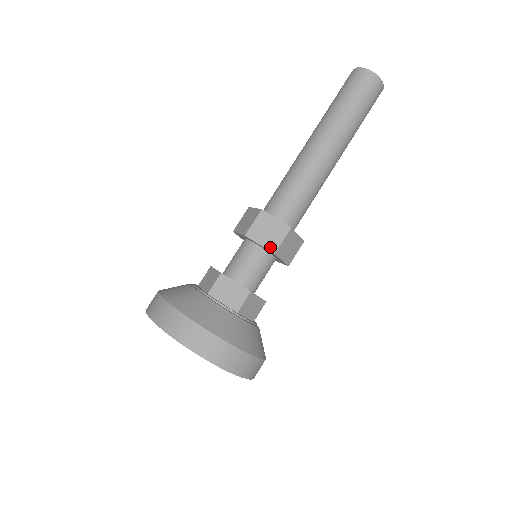
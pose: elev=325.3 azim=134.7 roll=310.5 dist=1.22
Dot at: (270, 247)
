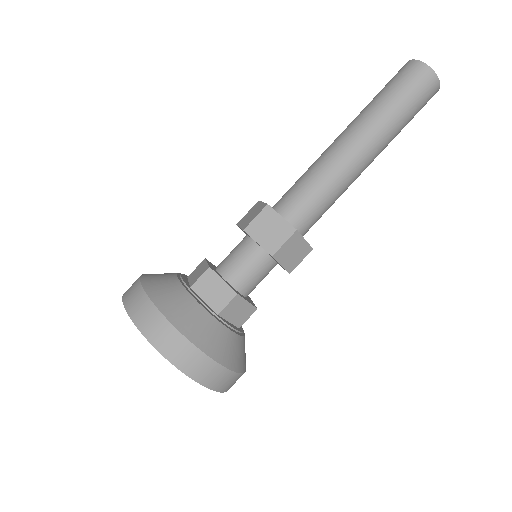
Dot at: (244, 226)
